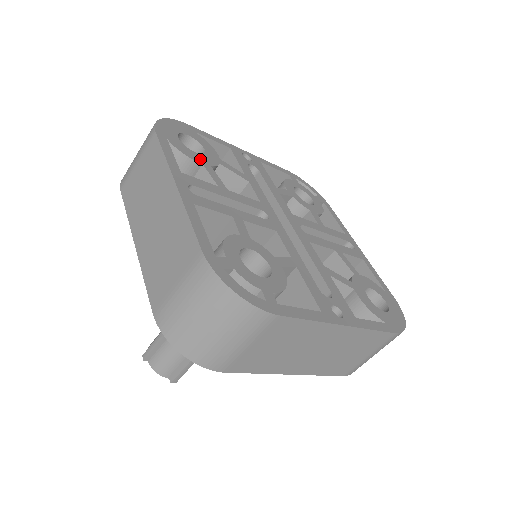
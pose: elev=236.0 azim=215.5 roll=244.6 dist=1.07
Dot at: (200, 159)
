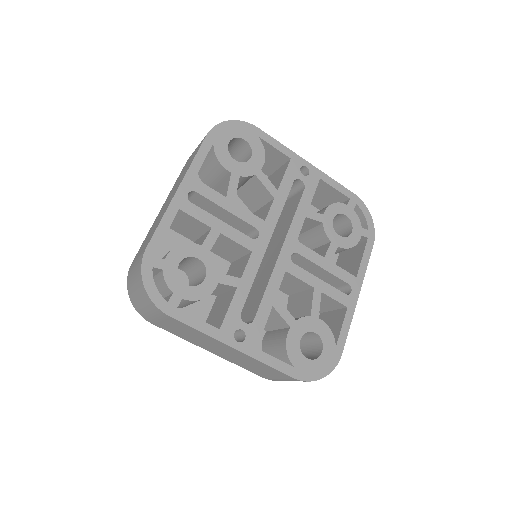
Dot at: (233, 167)
